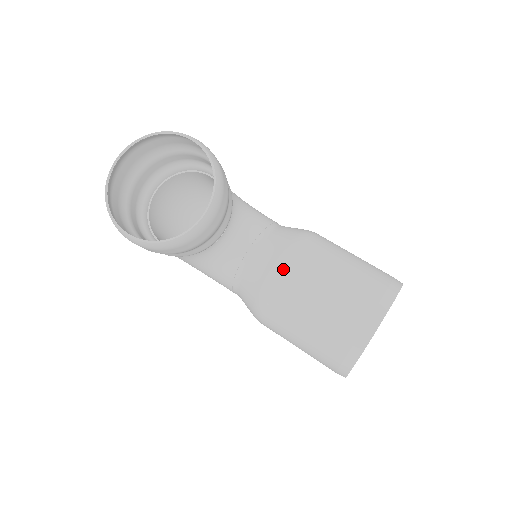
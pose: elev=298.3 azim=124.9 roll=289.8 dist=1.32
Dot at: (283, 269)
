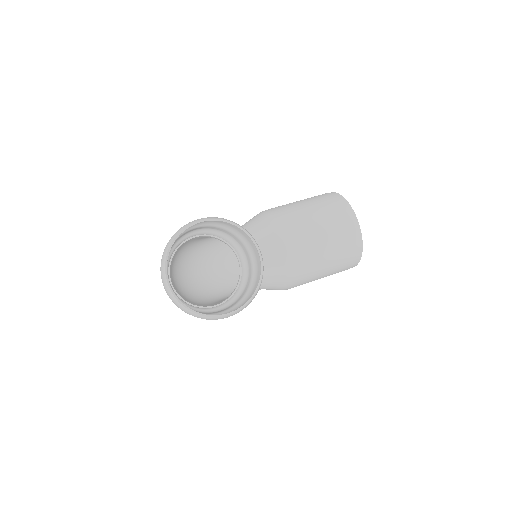
Dot at: (289, 245)
